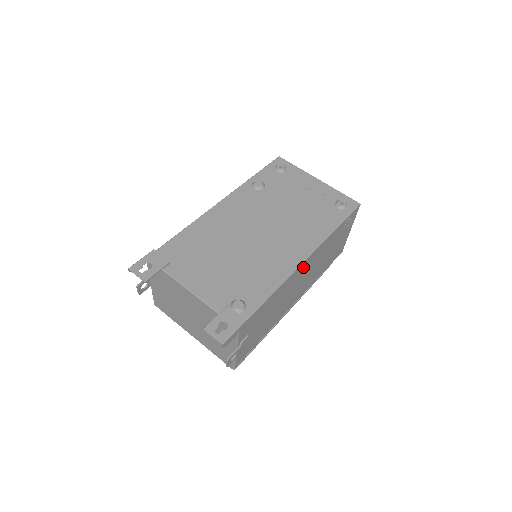
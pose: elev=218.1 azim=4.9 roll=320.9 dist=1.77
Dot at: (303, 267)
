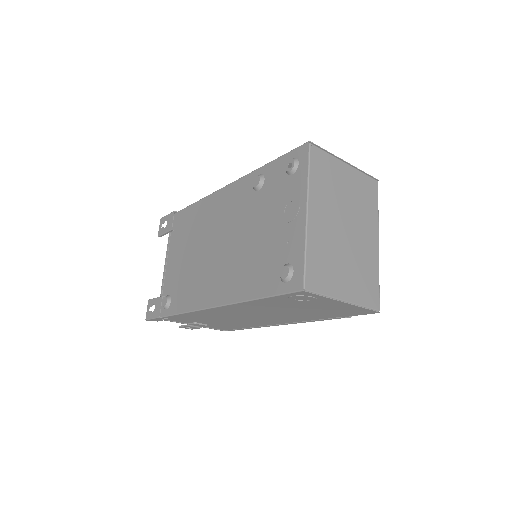
Dot at: (224, 310)
